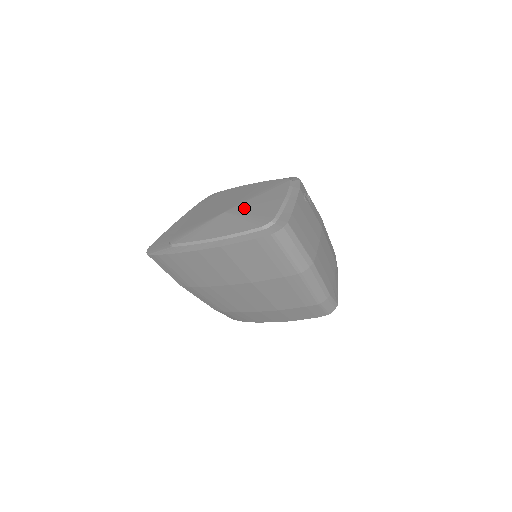
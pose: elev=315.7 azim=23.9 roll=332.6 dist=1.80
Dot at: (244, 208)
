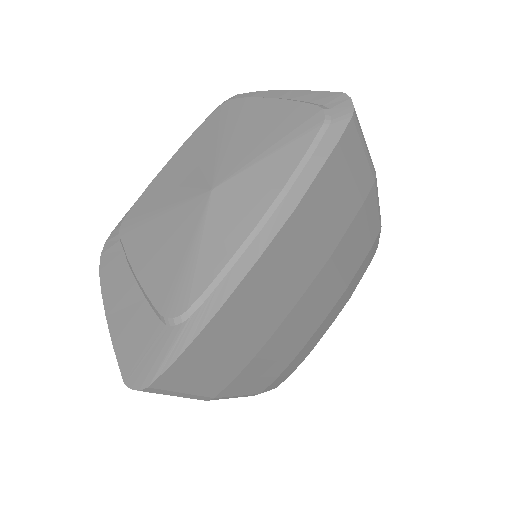
Dot at: (237, 156)
